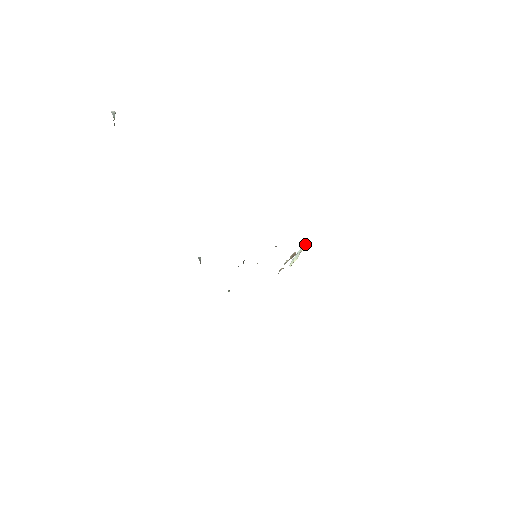
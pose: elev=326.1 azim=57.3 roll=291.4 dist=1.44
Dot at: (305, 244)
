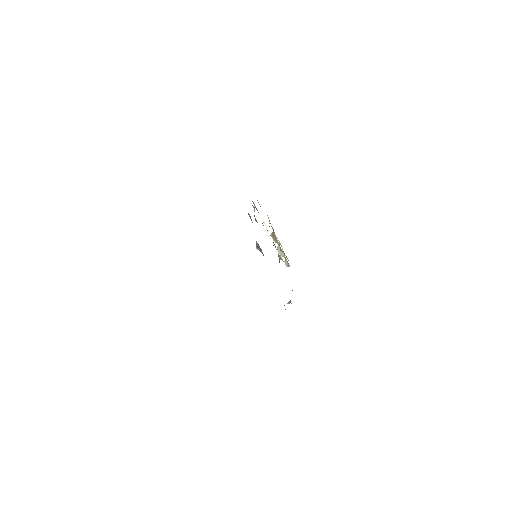
Dot at: (266, 223)
